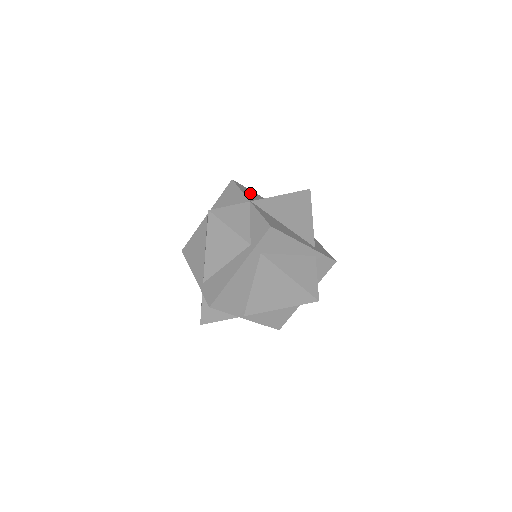
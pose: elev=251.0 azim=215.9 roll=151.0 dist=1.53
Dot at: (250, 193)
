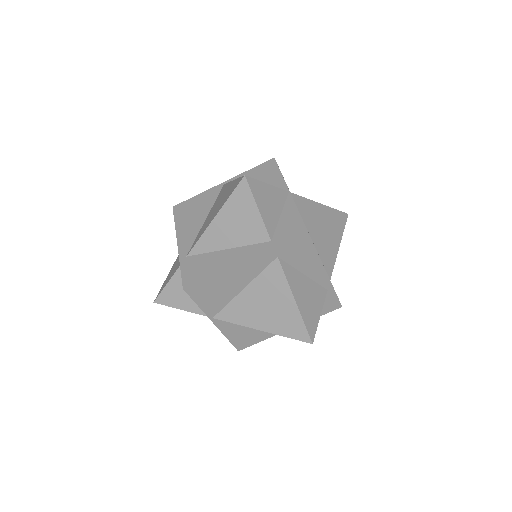
Dot at: occluded
